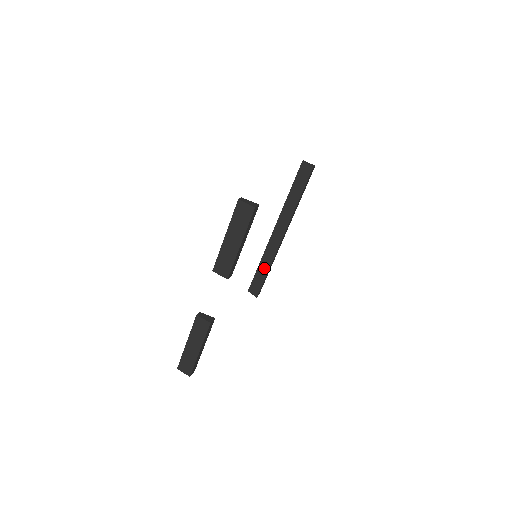
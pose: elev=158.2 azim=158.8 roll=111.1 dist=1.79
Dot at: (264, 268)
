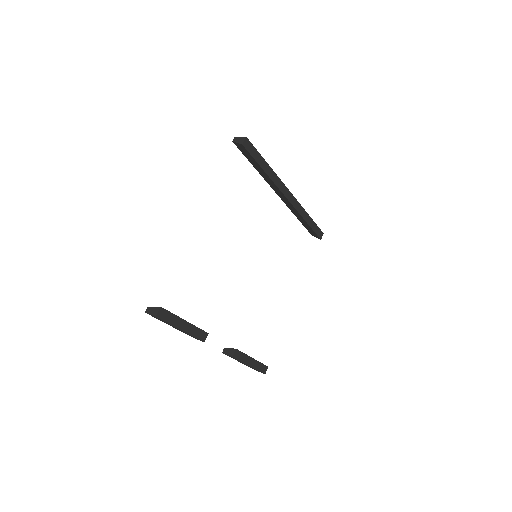
Dot at: (302, 220)
